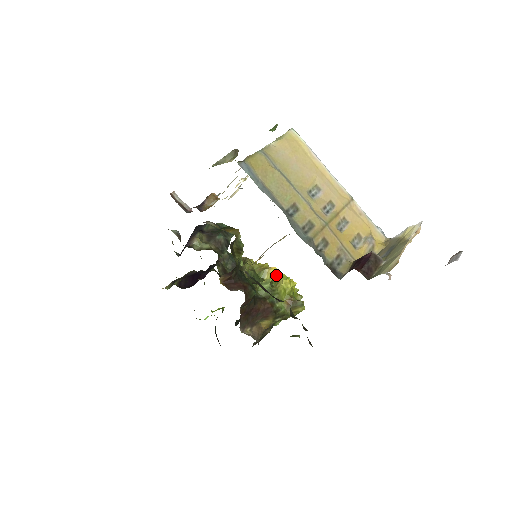
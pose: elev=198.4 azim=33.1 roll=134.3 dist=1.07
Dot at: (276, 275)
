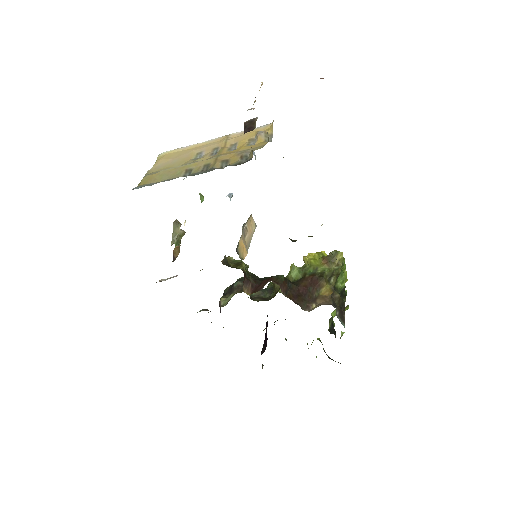
Dot at: occluded
